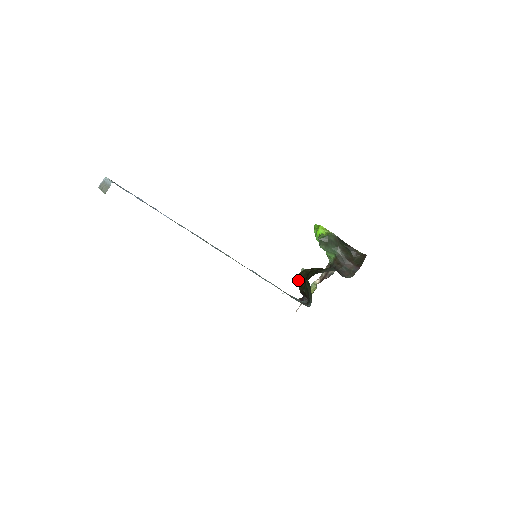
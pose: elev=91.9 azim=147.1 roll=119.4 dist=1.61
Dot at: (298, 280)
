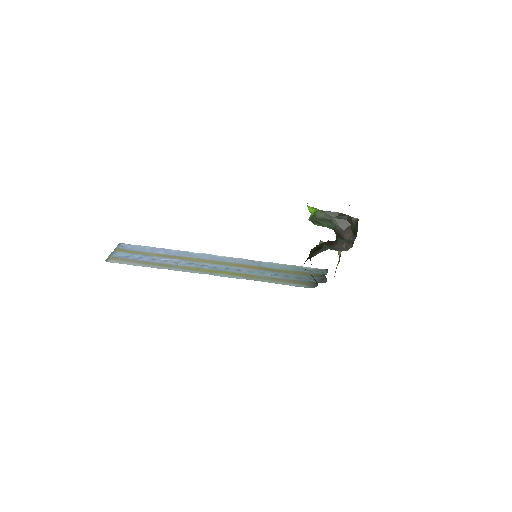
Dot at: occluded
